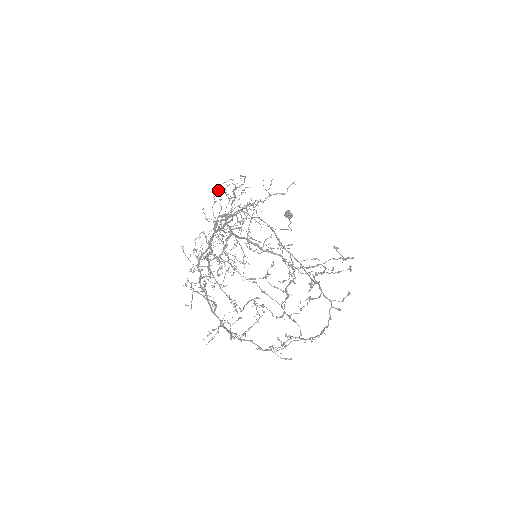
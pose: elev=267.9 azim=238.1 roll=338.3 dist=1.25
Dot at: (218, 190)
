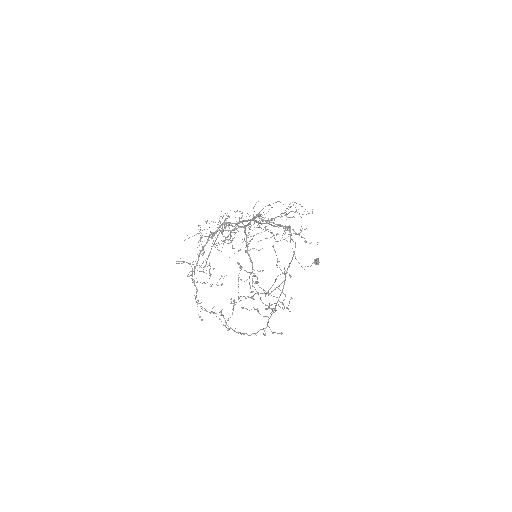
Dot at: occluded
